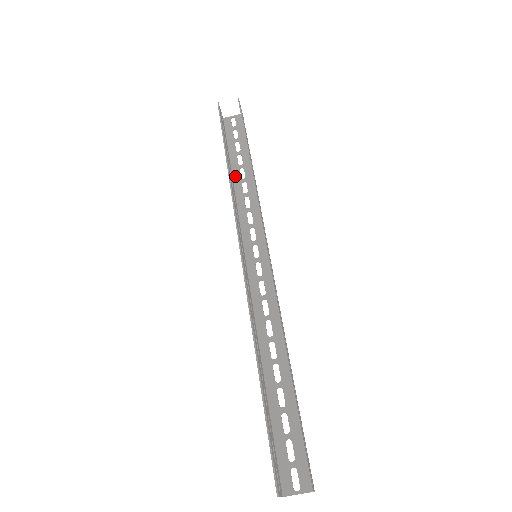
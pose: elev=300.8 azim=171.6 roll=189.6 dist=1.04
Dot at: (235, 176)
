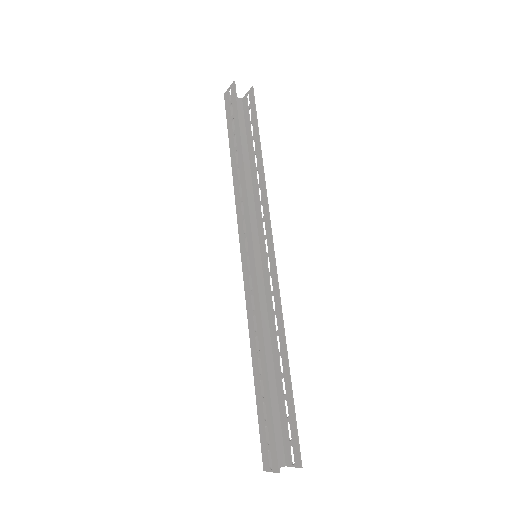
Dot at: occluded
